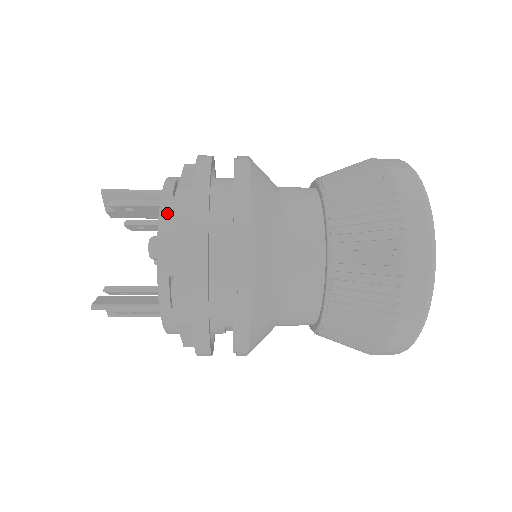
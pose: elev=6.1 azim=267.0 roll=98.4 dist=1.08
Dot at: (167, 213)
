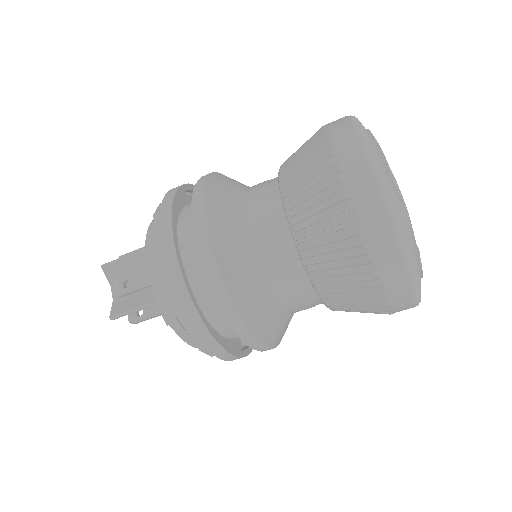
Dot at: occluded
